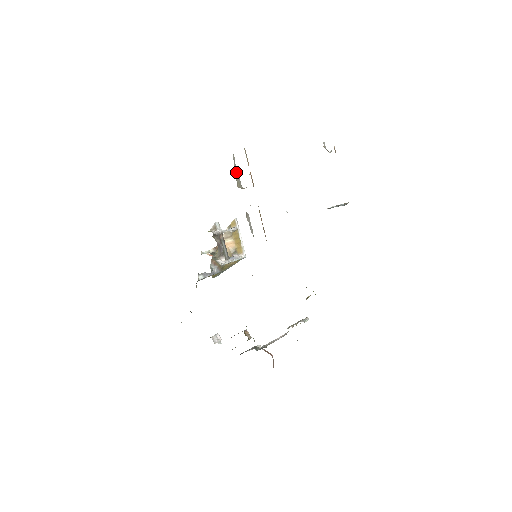
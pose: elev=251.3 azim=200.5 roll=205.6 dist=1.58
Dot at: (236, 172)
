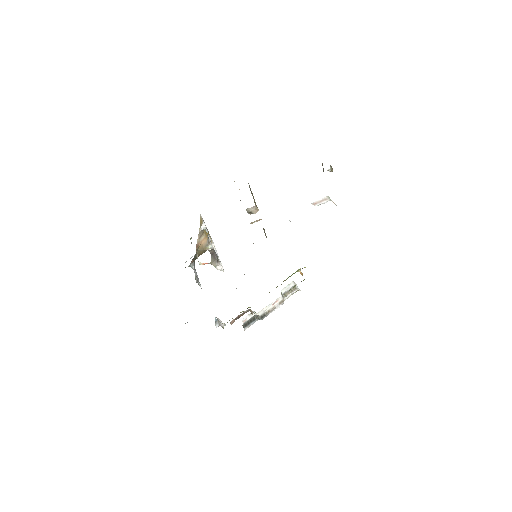
Dot at: occluded
